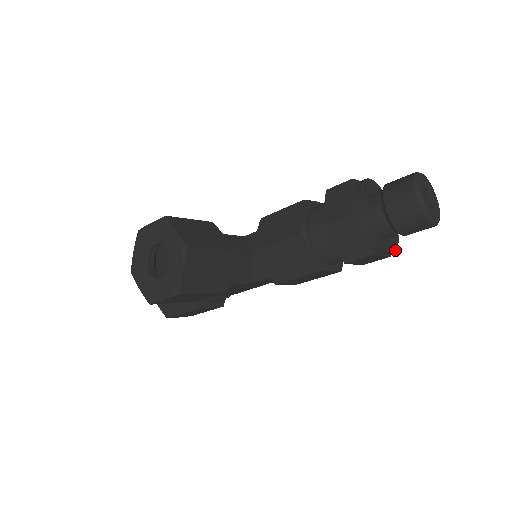
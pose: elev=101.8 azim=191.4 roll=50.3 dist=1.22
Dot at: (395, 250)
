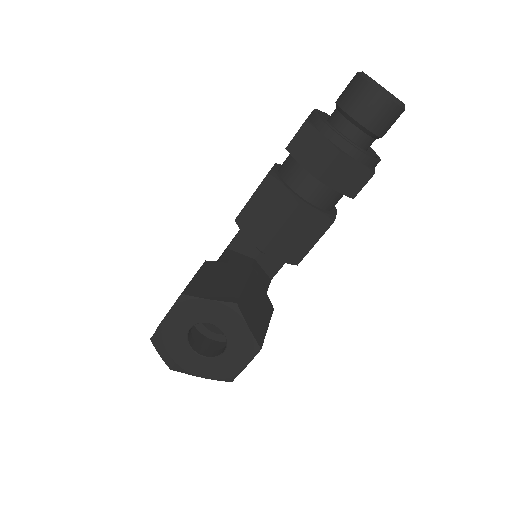
Dot at: (377, 155)
